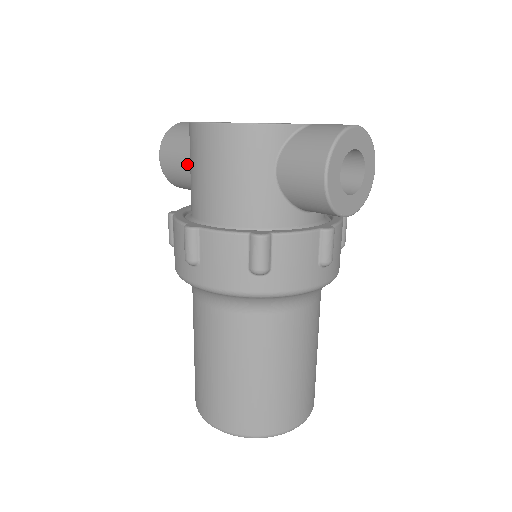
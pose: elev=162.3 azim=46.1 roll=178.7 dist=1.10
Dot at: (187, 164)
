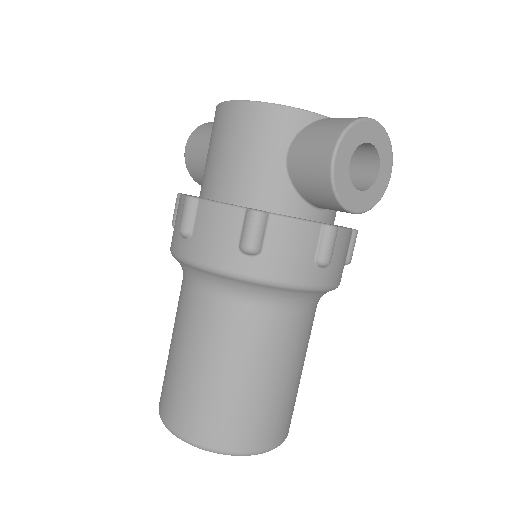
Dot at: occluded
